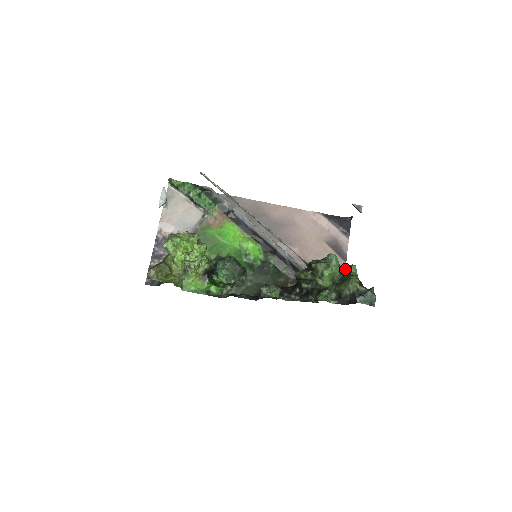
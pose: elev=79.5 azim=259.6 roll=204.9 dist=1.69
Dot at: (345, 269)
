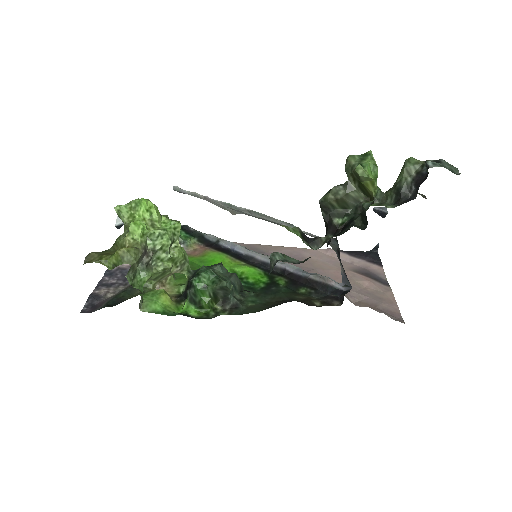
Dot at: occluded
